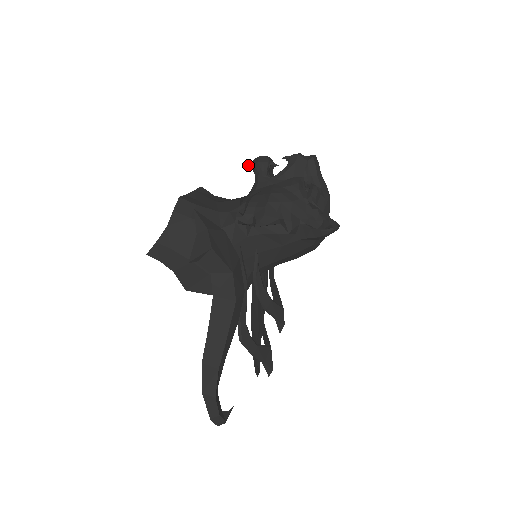
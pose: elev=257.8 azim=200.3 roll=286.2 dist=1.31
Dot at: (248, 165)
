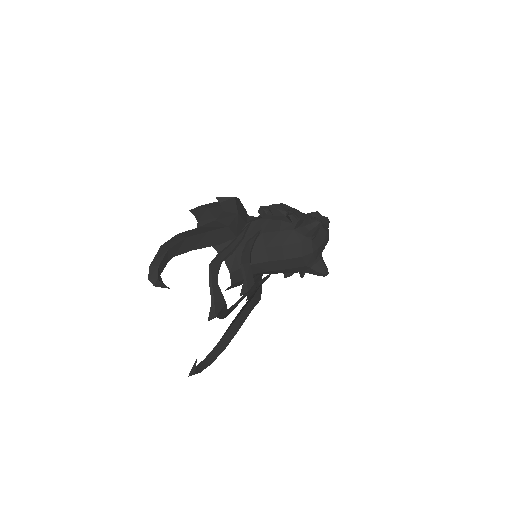
Dot at: occluded
